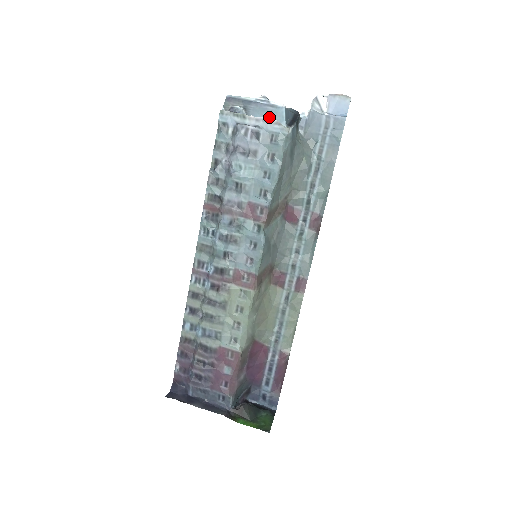
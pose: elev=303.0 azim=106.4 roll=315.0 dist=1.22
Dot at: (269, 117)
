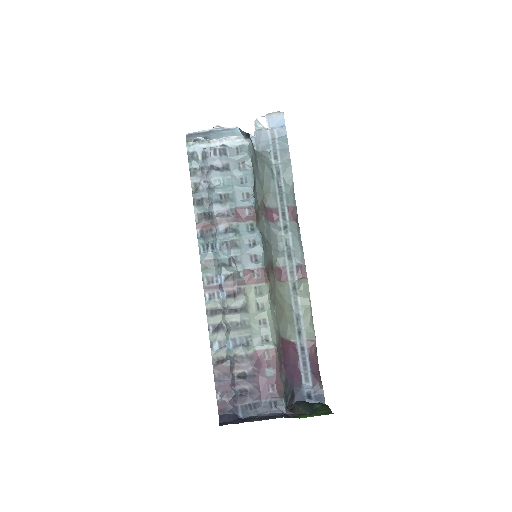
Dot at: occluded
